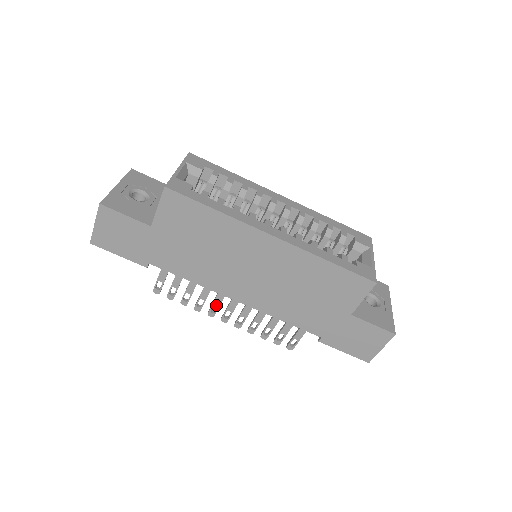
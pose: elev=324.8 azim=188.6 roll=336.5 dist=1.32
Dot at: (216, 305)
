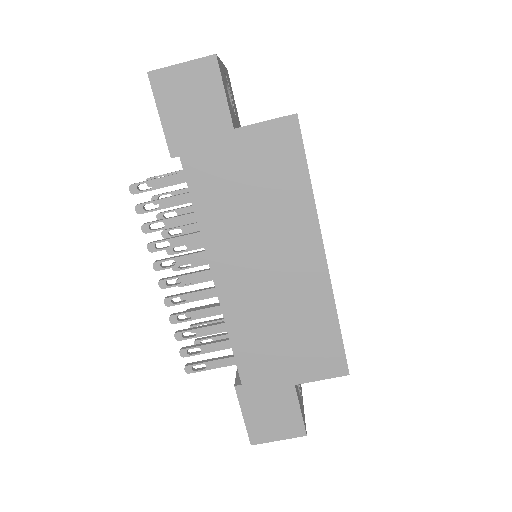
Dot at: (176, 262)
